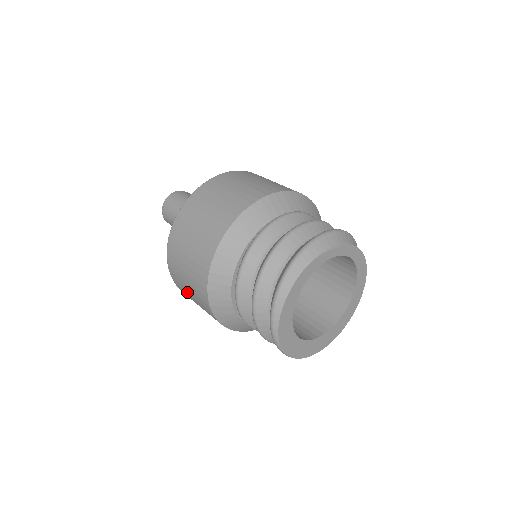
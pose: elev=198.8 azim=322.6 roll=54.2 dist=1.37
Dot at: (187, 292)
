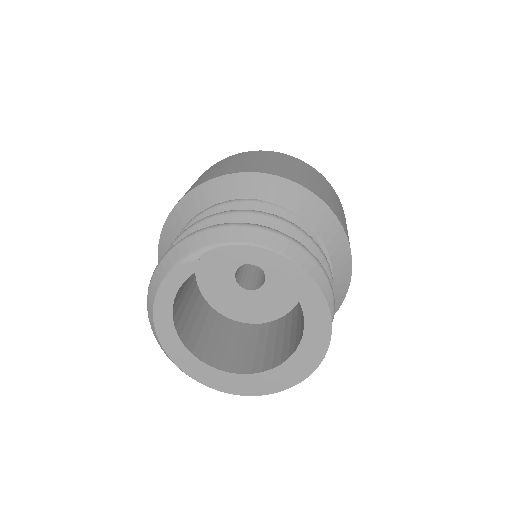
Dot at: occluded
